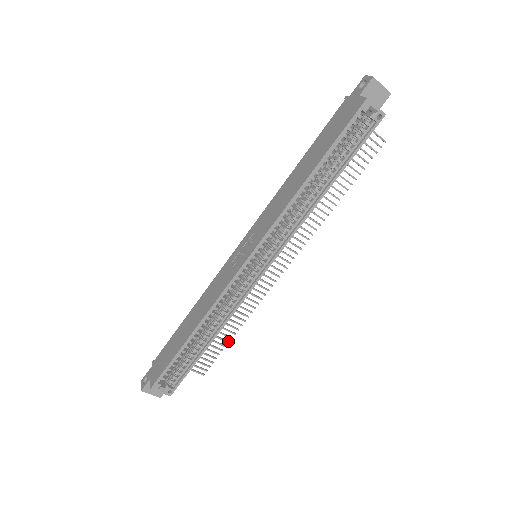
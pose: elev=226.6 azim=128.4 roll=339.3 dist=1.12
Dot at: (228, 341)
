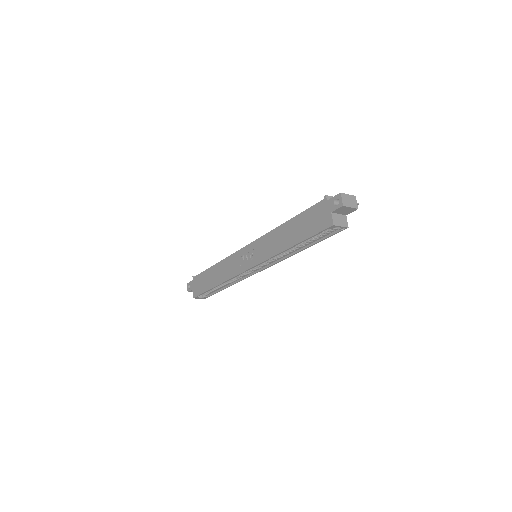
Dot at: occluded
